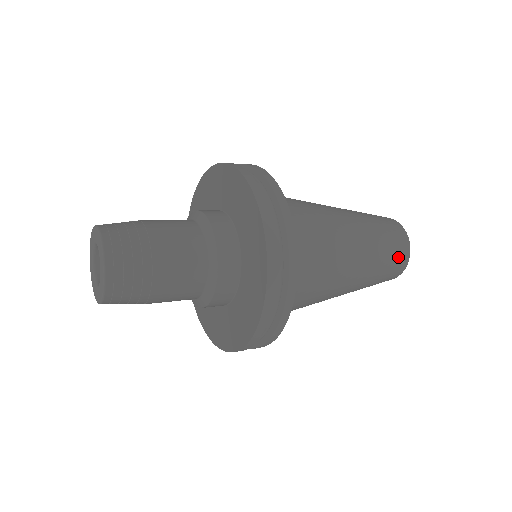
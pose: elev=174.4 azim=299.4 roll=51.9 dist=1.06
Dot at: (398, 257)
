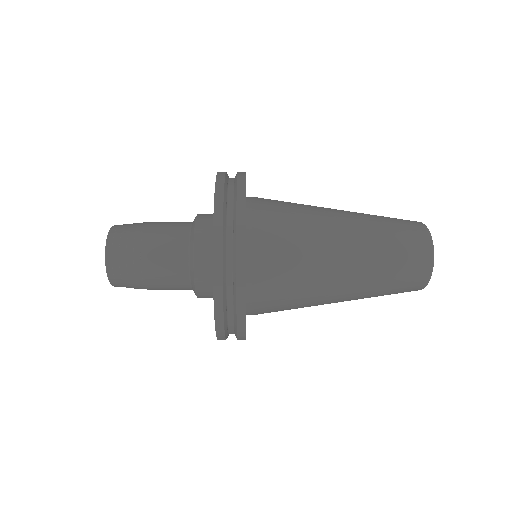
Dot at: (412, 248)
